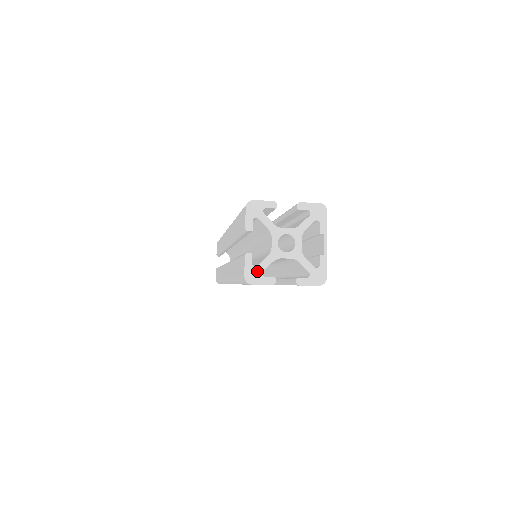
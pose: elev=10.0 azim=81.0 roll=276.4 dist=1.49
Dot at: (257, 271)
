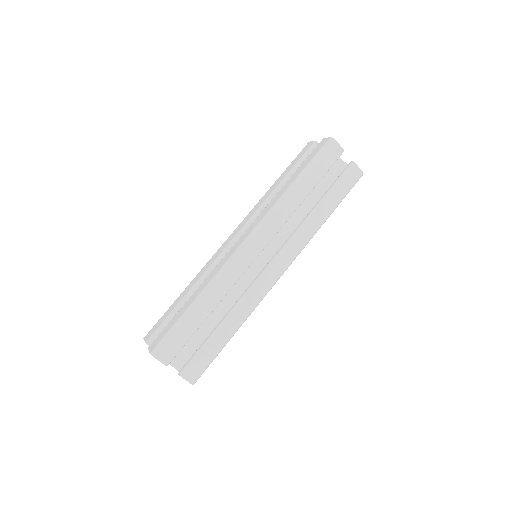
Dot at: occluded
